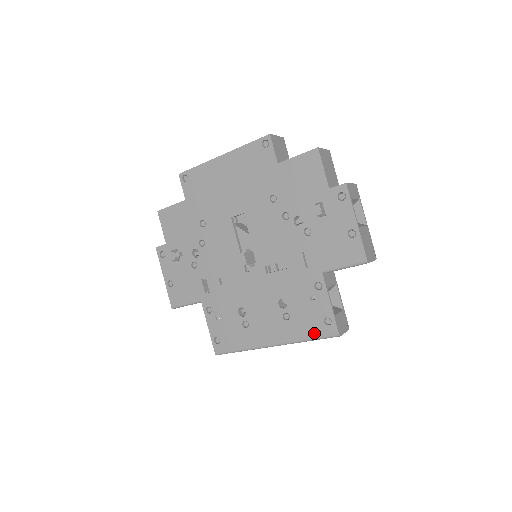
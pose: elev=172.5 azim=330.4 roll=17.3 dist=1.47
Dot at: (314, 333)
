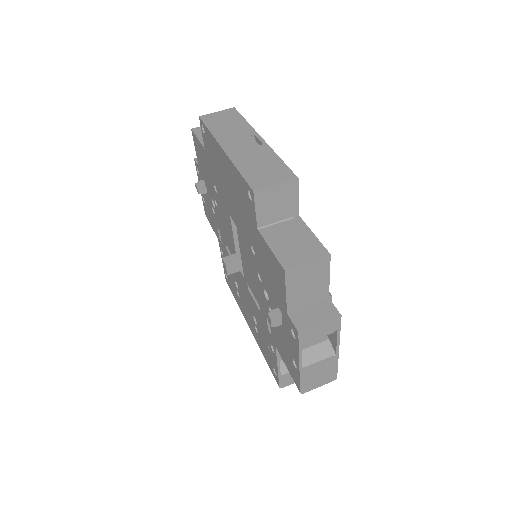
Dot at: (268, 363)
